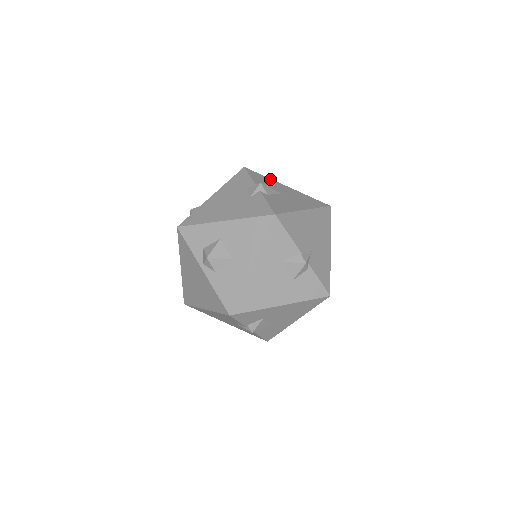
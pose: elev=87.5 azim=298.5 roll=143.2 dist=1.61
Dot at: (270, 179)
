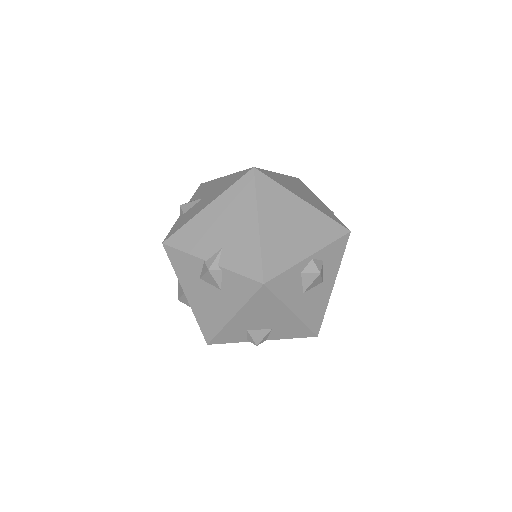
Dot at: (213, 181)
